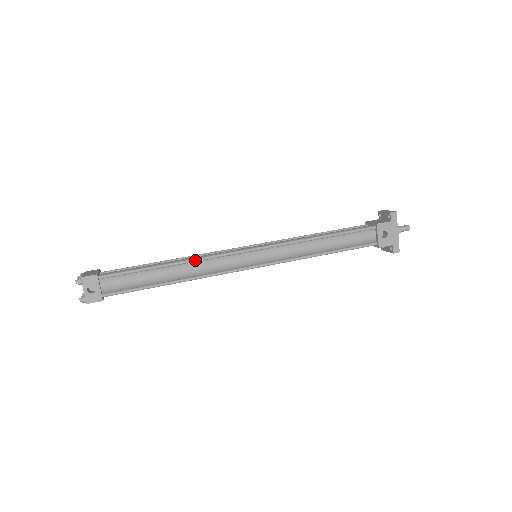
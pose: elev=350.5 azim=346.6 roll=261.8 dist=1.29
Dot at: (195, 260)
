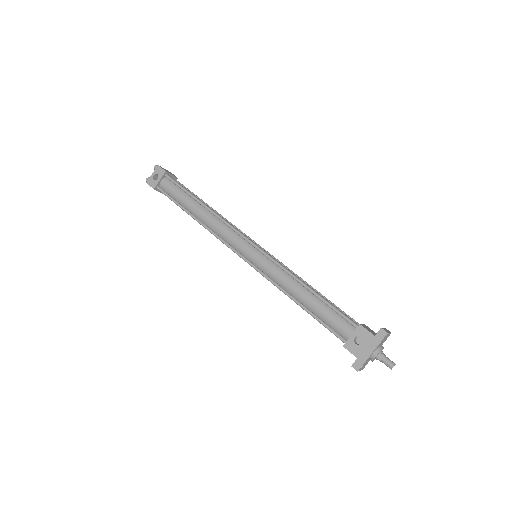
Dot at: (217, 215)
